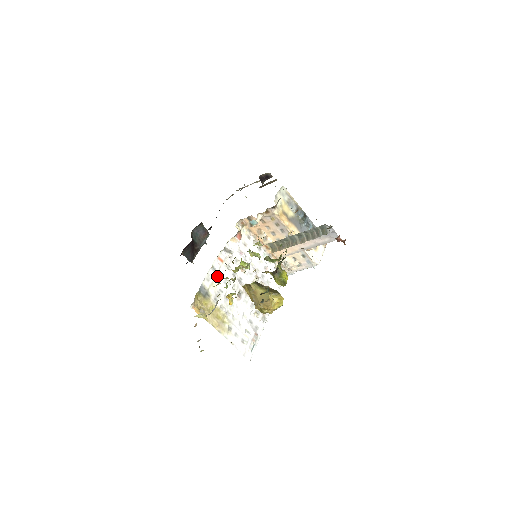
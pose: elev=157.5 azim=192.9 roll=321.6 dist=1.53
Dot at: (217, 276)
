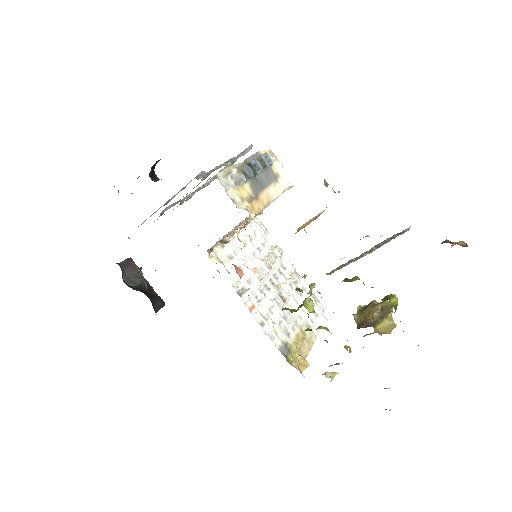
Dot at: (269, 322)
